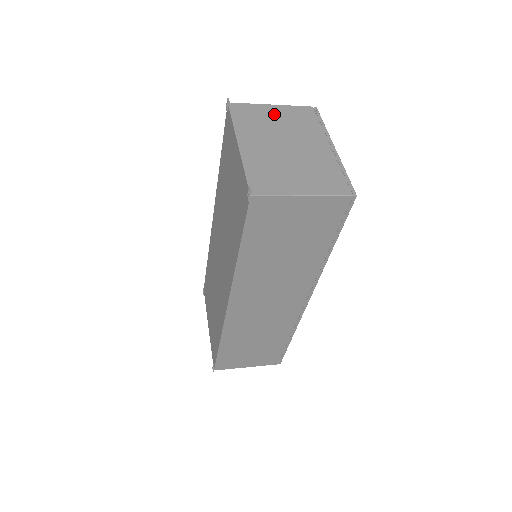
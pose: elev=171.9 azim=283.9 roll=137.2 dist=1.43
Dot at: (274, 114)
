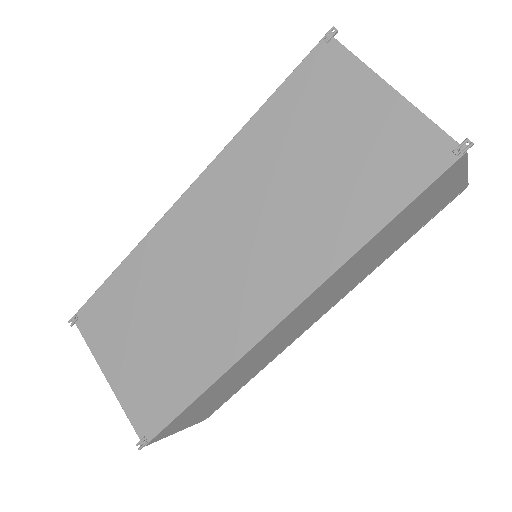
Dot at: occluded
